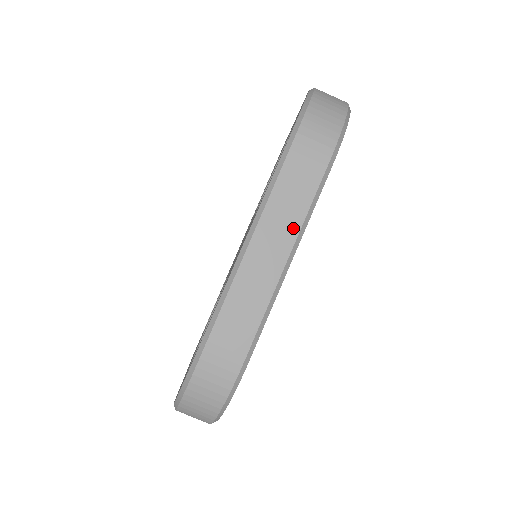
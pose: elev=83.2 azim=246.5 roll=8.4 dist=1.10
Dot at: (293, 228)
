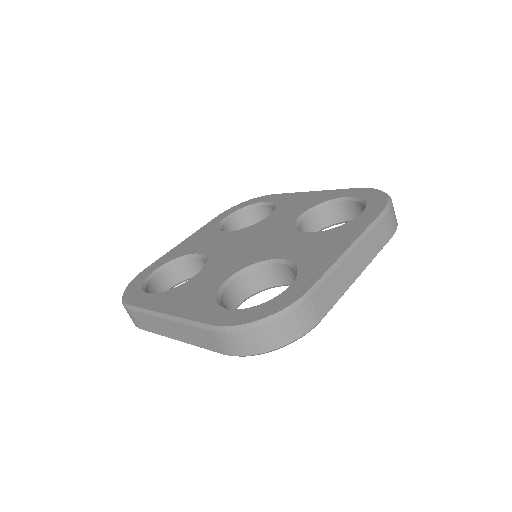
Dot at: (188, 340)
